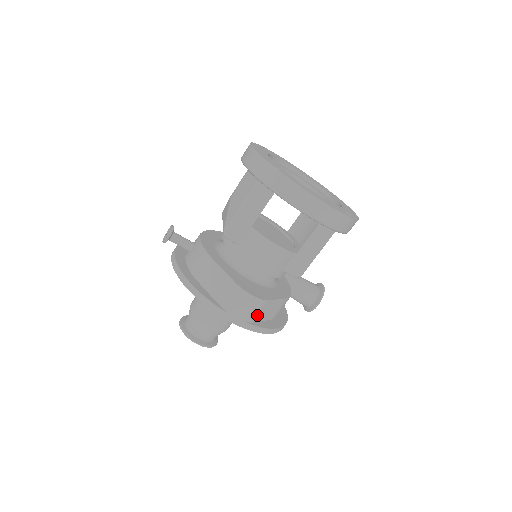
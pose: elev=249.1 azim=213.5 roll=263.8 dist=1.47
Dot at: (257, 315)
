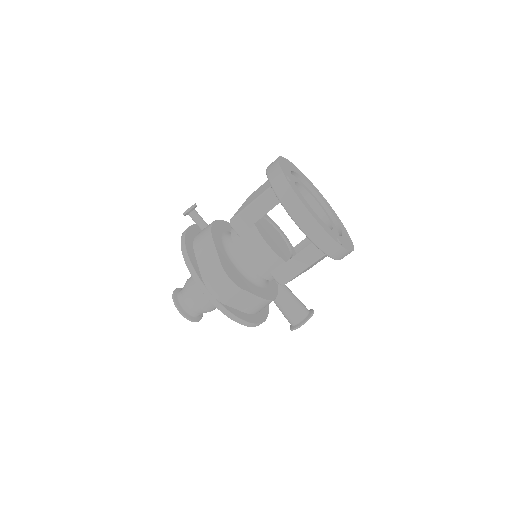
Dot at: (230, 299)
